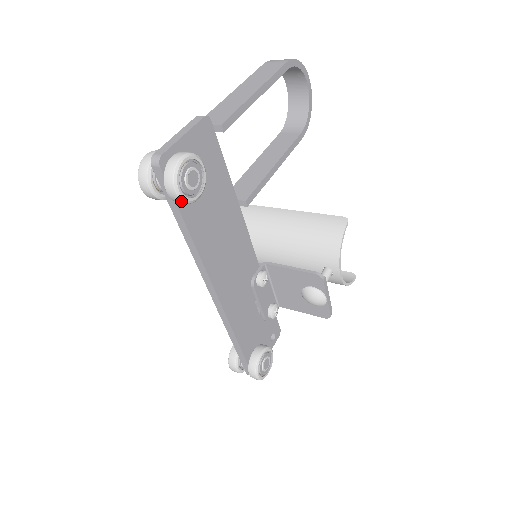
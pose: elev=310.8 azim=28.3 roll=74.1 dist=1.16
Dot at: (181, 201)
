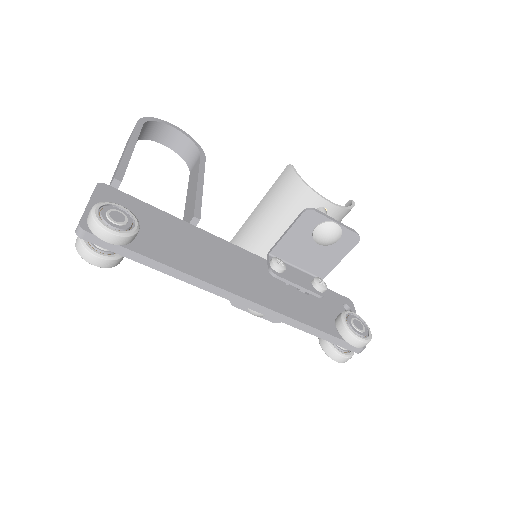
Dot at: (123, 238)
